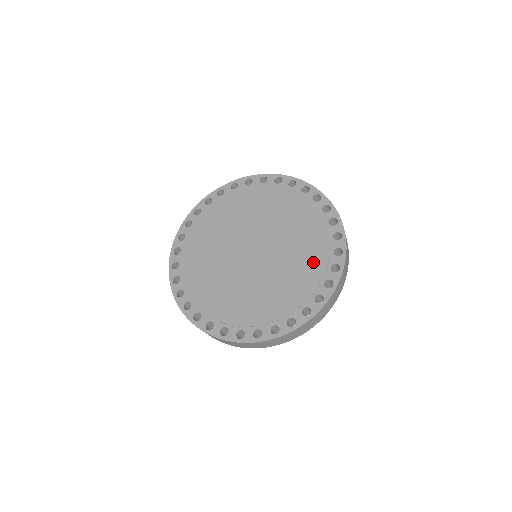
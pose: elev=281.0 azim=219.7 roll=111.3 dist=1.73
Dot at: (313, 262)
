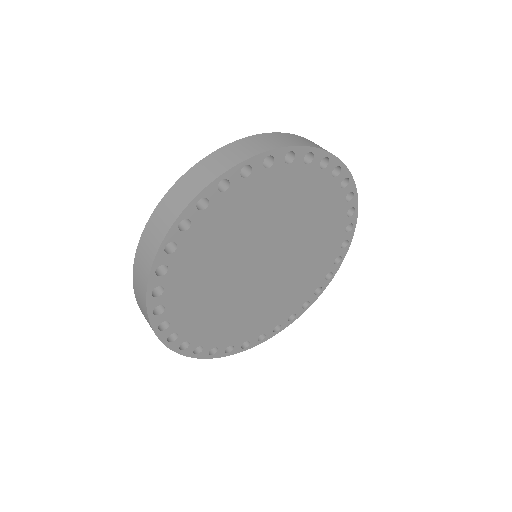
Dot at: occluded
